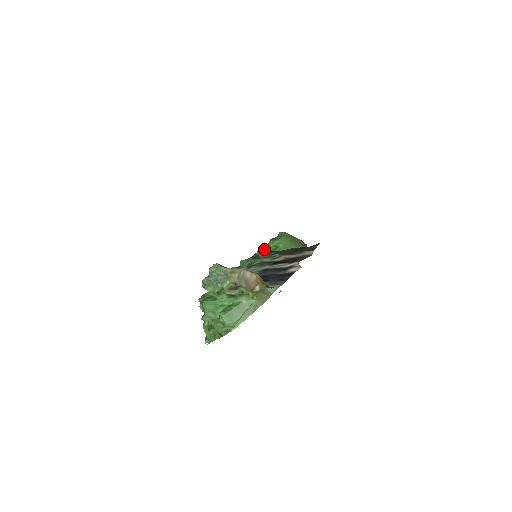
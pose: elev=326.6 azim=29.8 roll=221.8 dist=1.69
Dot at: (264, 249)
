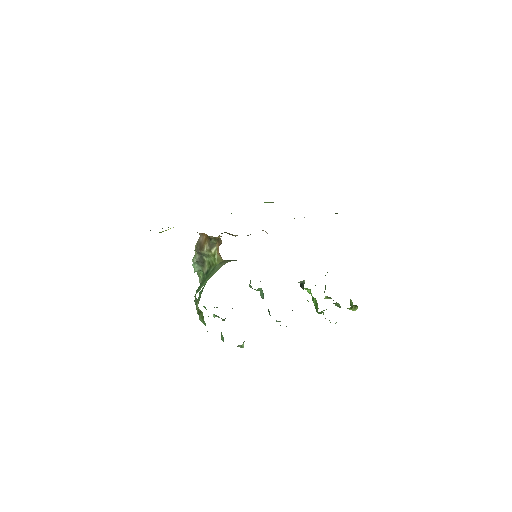
Dot at: occluded
